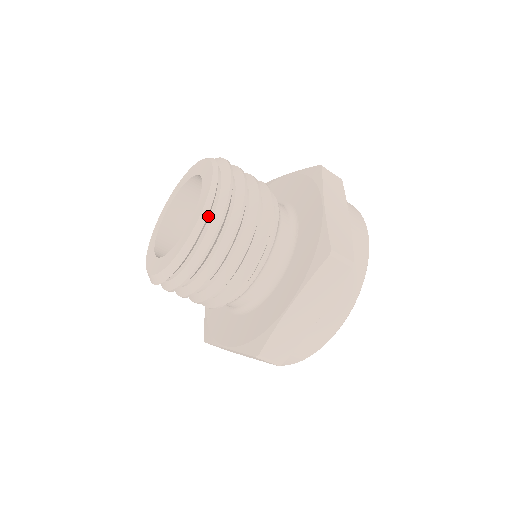
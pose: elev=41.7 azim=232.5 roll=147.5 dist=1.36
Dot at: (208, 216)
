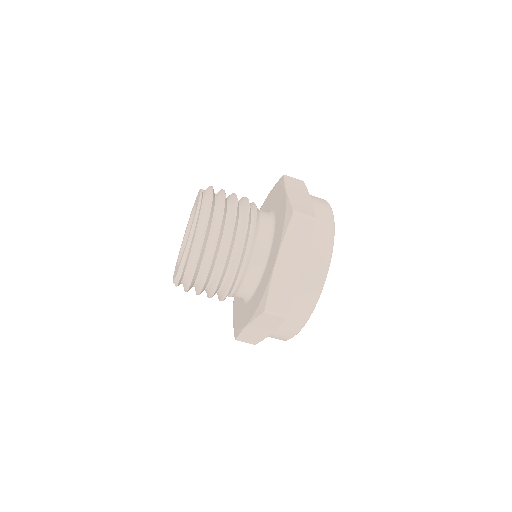
Dot at: (185, 266)
